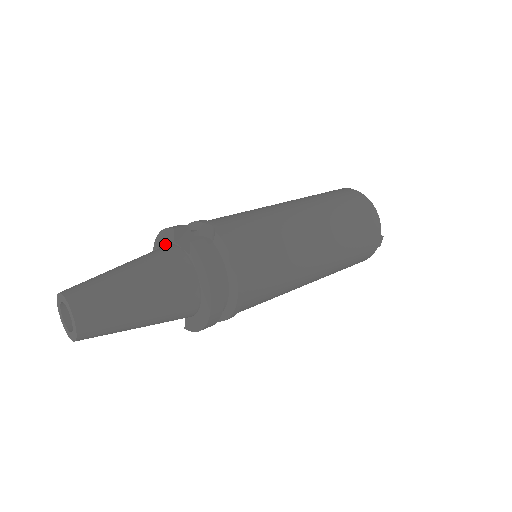
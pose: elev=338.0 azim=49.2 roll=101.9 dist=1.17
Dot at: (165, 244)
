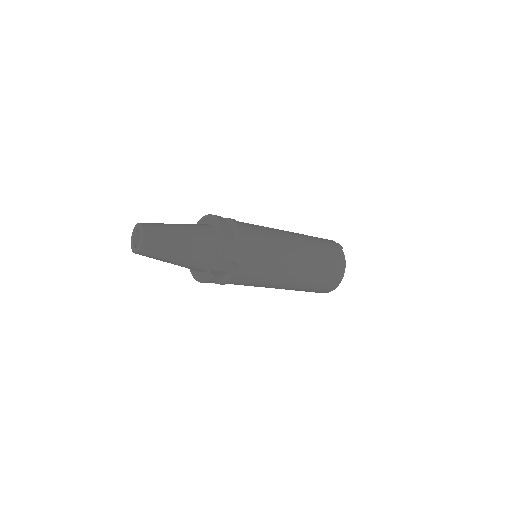
Dot at: occluded
